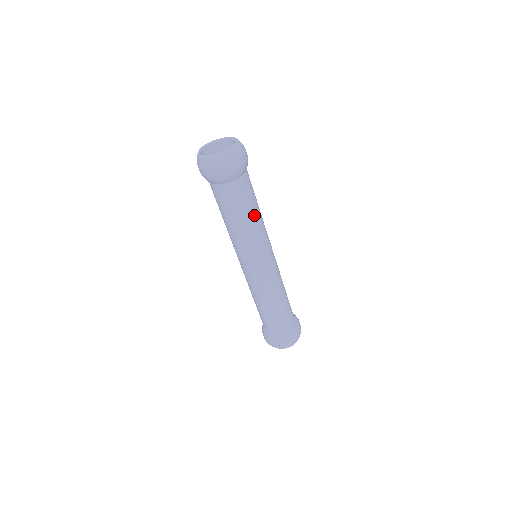
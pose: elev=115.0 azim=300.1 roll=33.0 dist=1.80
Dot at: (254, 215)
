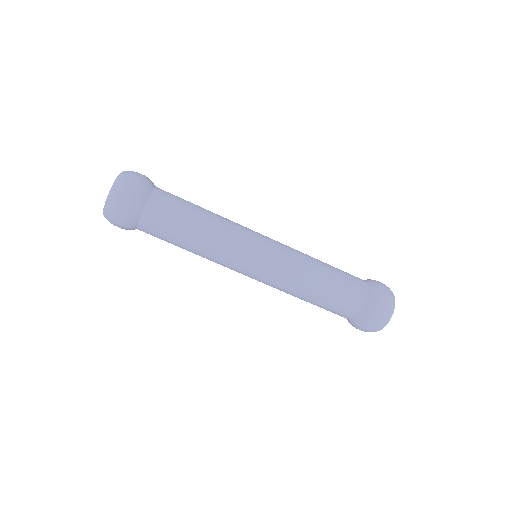
Dot at: (202, 216)
